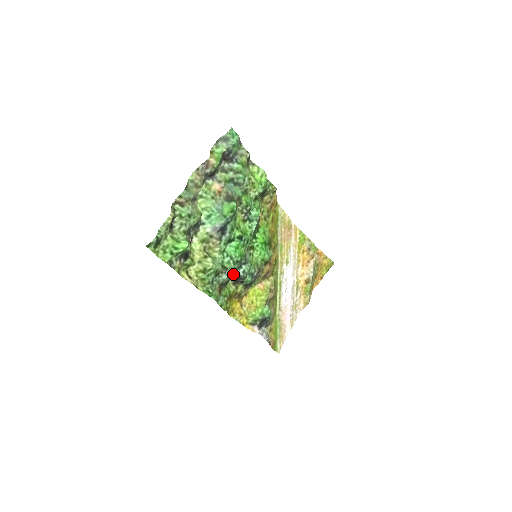
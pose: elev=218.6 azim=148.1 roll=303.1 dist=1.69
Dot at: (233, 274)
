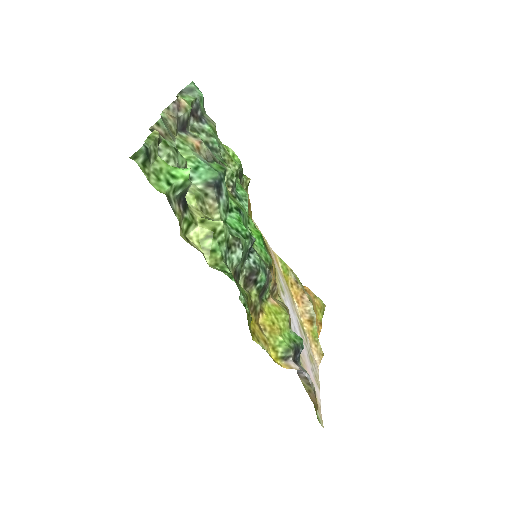
Dot at: (243, 264)
